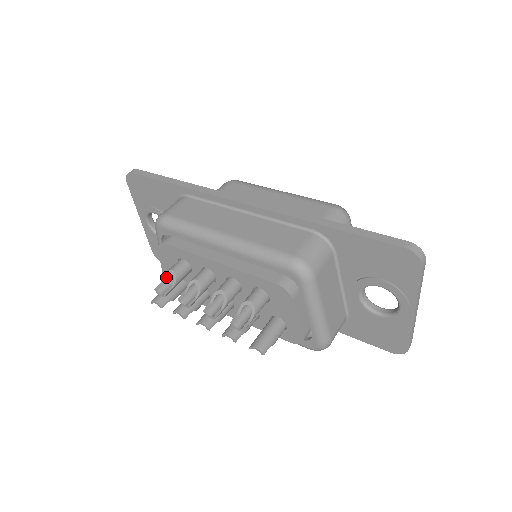
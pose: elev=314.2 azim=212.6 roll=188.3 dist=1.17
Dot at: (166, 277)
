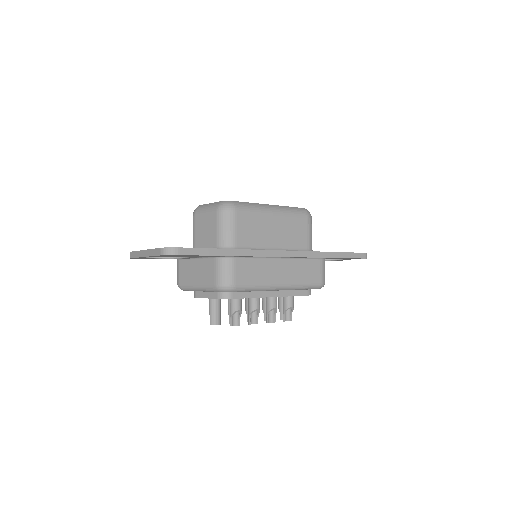
Dot at: (232, 314)
